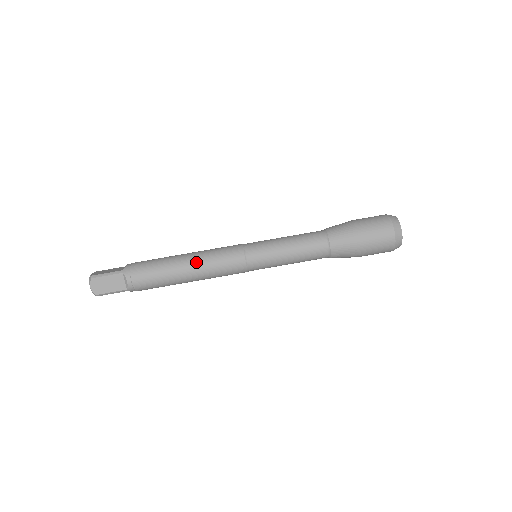
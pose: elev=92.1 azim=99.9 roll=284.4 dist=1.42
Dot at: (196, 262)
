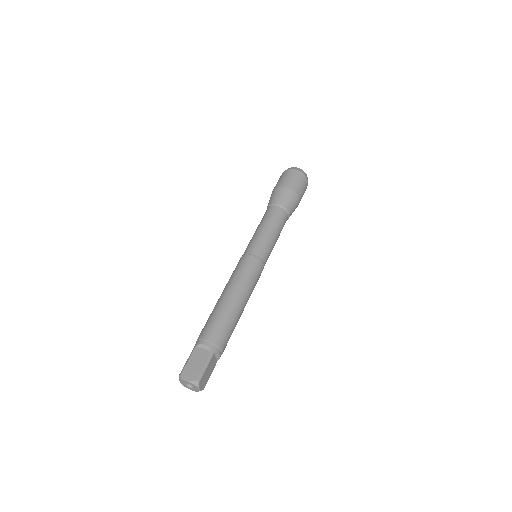
Dot at: (227, 288)
